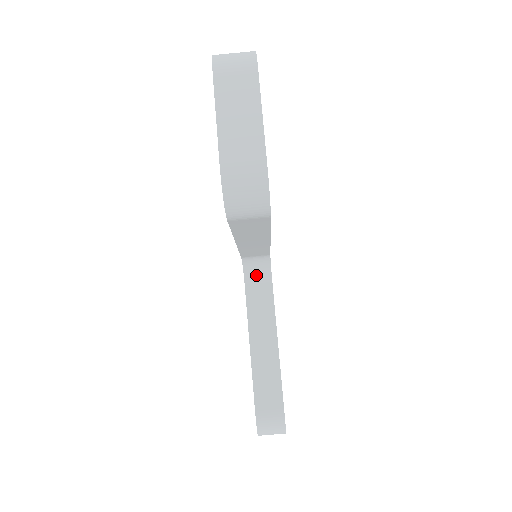
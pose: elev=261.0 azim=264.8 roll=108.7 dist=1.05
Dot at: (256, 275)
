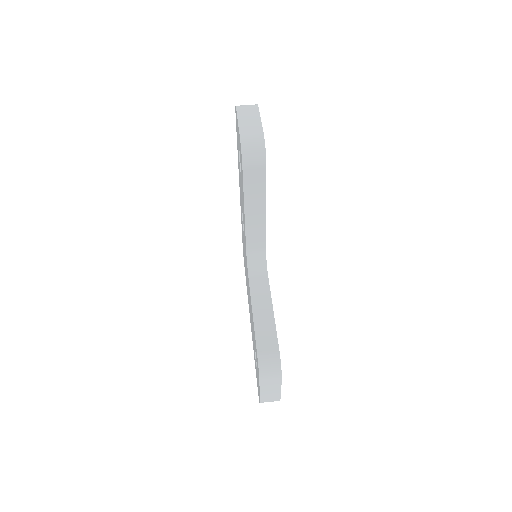
Dot at: (256, 268)
